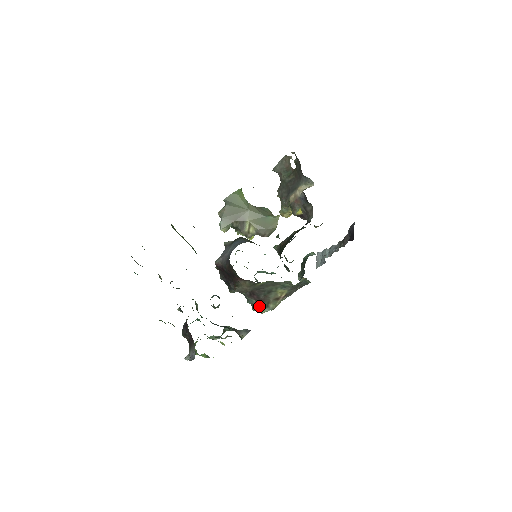
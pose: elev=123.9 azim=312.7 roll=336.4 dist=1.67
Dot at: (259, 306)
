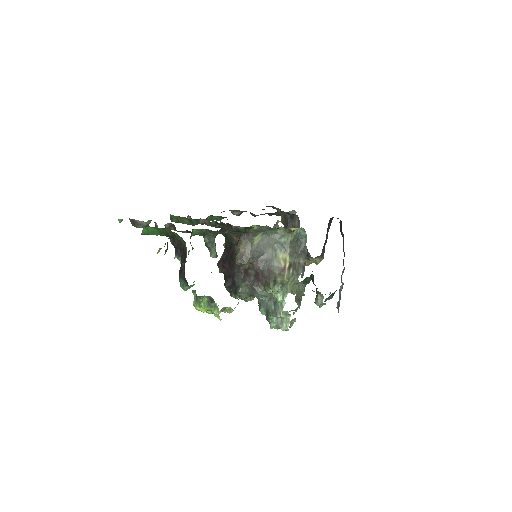
Dot at: (272, 306)
